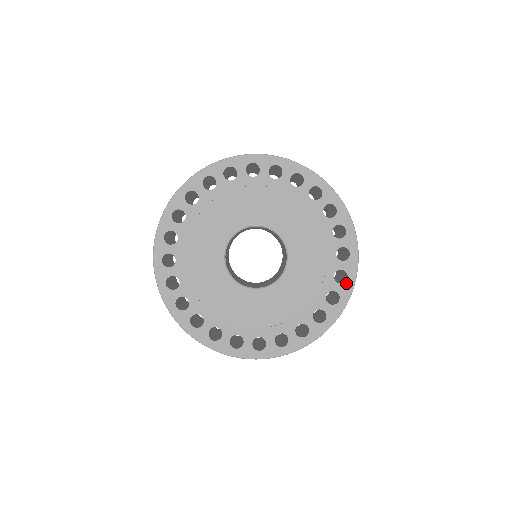
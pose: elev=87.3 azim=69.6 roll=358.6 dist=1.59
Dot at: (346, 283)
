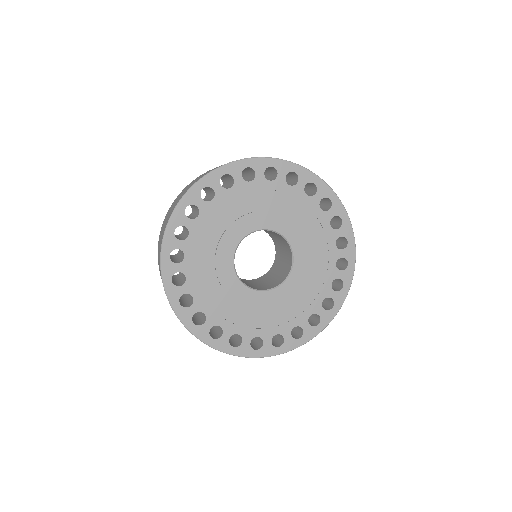
Dot at: (343, 224)
